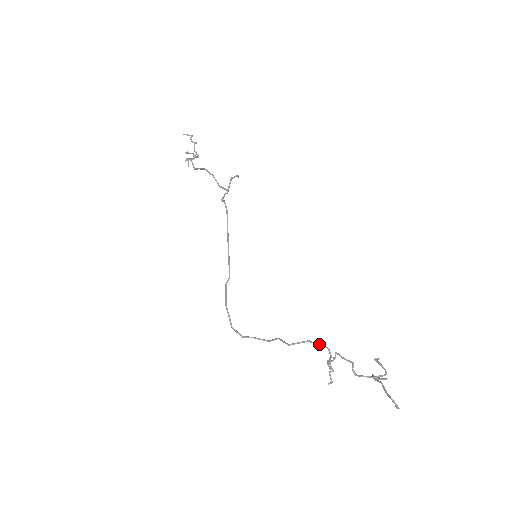
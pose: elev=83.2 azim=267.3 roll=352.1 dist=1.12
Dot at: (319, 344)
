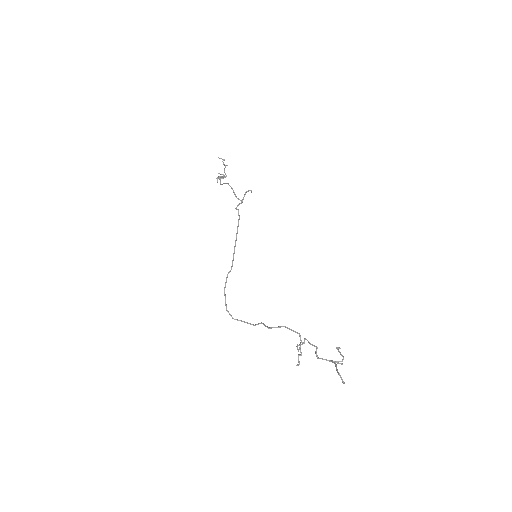
Dot at: (293, 330)
